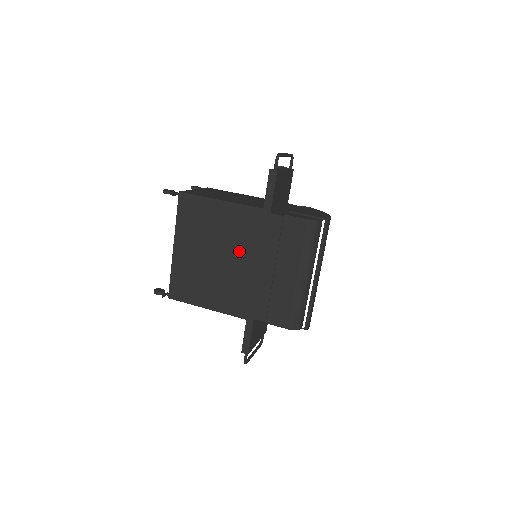
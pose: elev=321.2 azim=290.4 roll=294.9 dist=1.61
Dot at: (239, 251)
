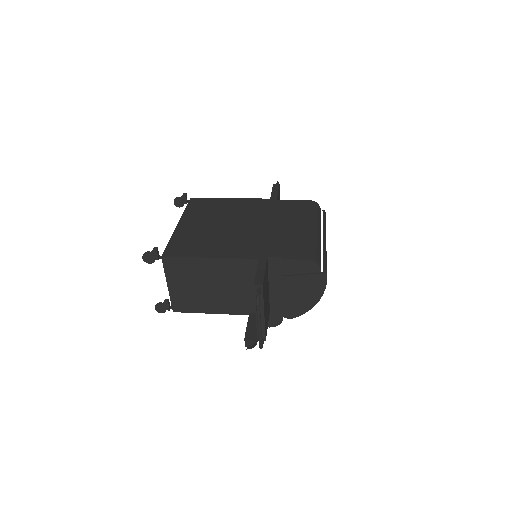
Dot at: (249, 219)
